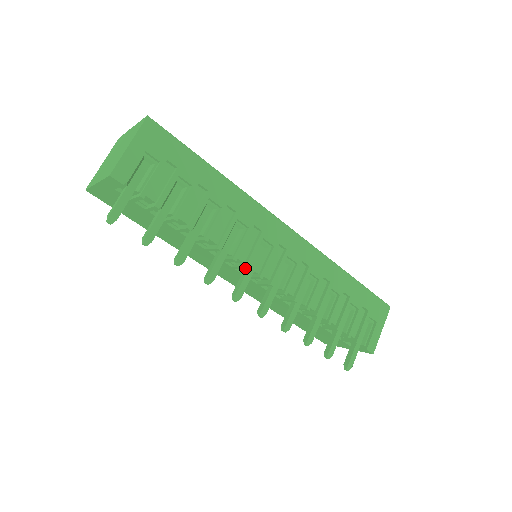
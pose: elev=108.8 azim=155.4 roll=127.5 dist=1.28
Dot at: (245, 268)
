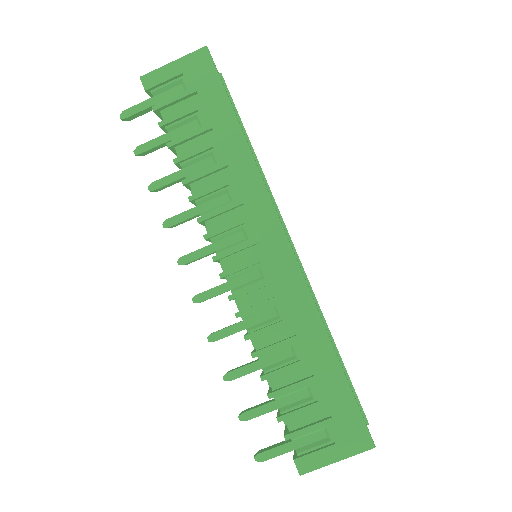
Dot at: (205, 237)
